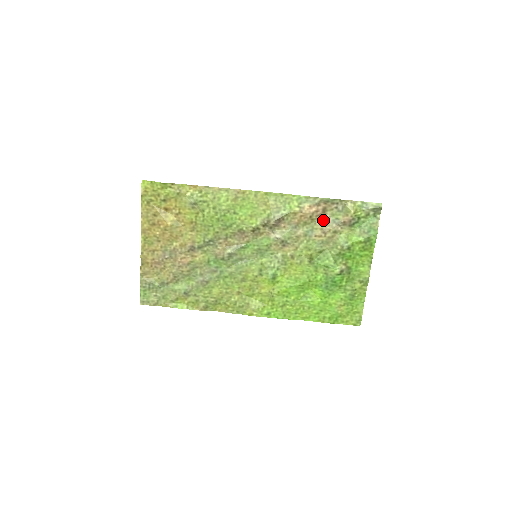
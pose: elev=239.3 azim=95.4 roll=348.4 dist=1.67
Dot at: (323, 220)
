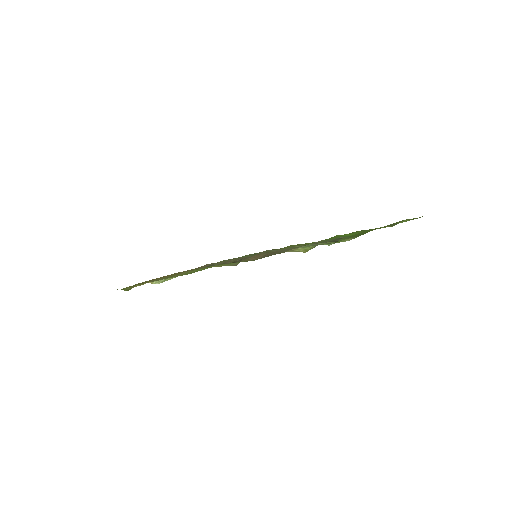
Dot at: occluded
